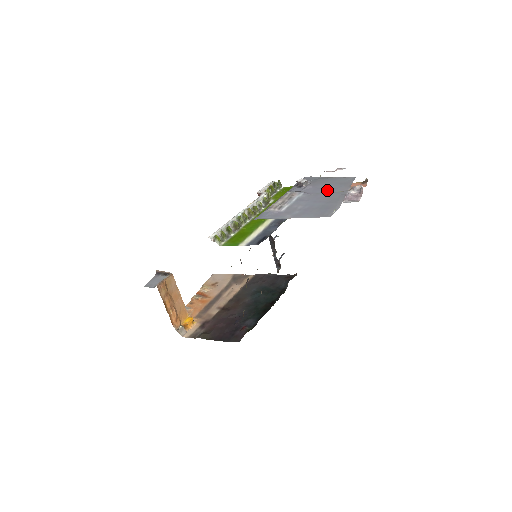
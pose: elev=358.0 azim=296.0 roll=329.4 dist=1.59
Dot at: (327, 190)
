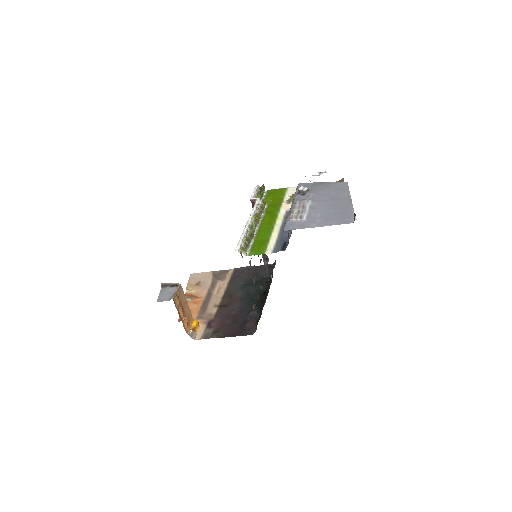
Dot at: (331, 196)
